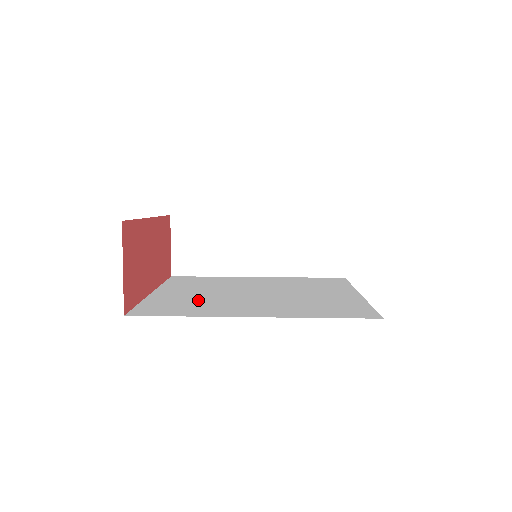
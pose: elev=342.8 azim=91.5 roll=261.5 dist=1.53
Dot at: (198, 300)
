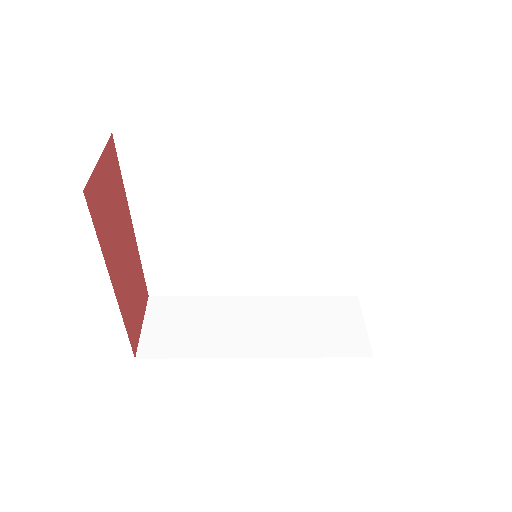
Dot at: occluded
